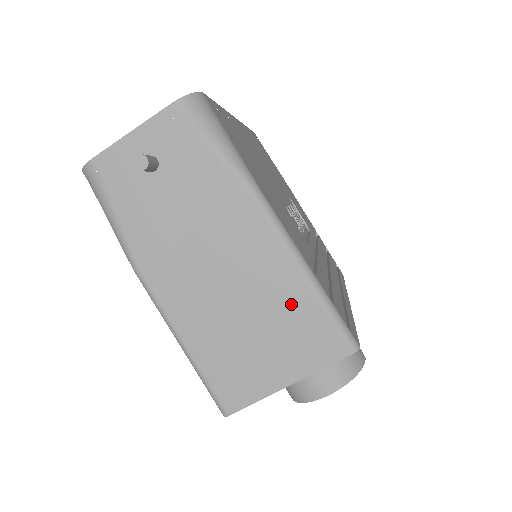
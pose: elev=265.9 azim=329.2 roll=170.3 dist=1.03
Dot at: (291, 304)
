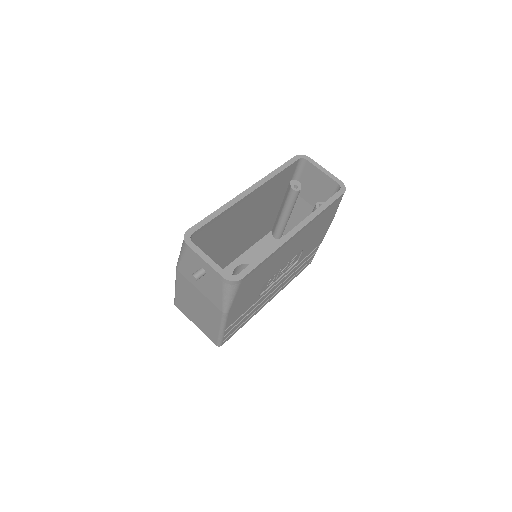
Dot at: (211, 326)
